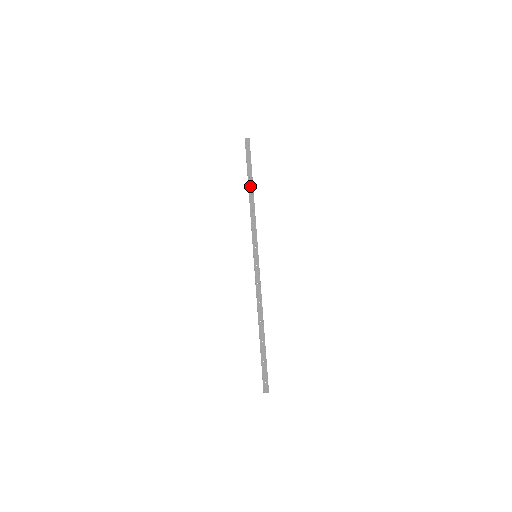
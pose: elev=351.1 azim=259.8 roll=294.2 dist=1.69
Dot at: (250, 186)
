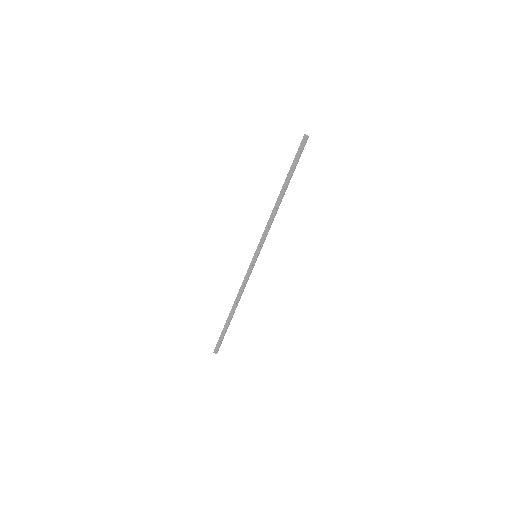
Dot at: occluded
